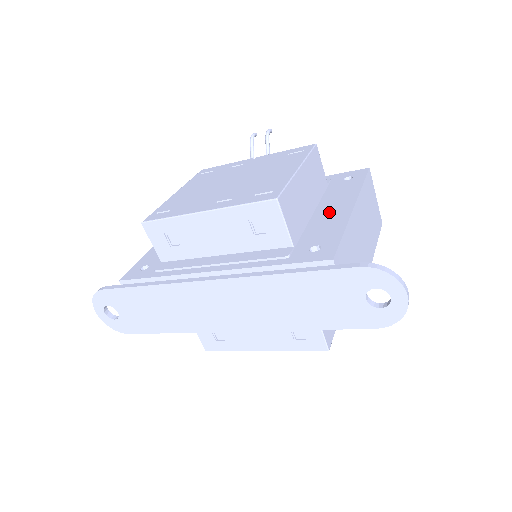
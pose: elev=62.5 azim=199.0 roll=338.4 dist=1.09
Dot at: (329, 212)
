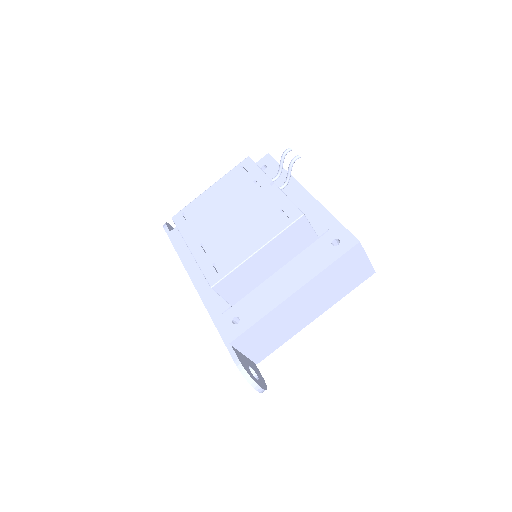
Dot at: (279, 283)
